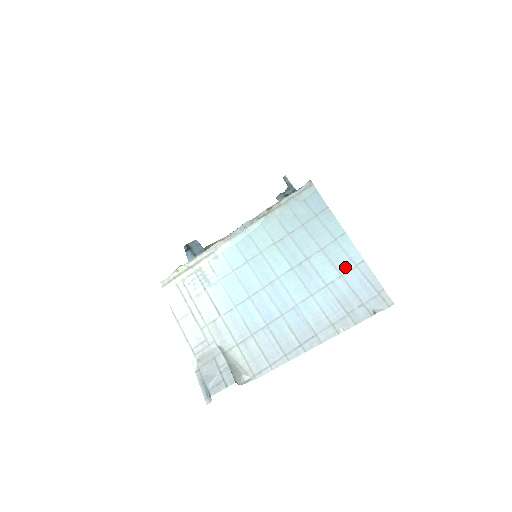
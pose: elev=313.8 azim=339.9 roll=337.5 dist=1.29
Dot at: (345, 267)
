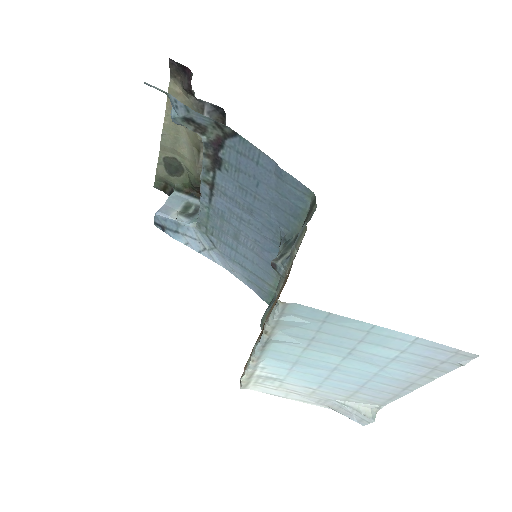
Dot at: (401, 346)
